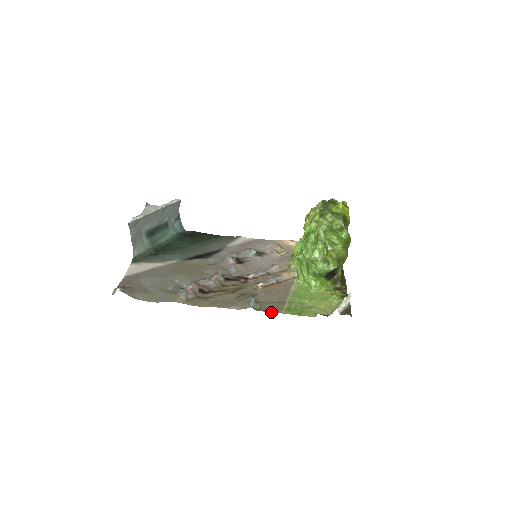
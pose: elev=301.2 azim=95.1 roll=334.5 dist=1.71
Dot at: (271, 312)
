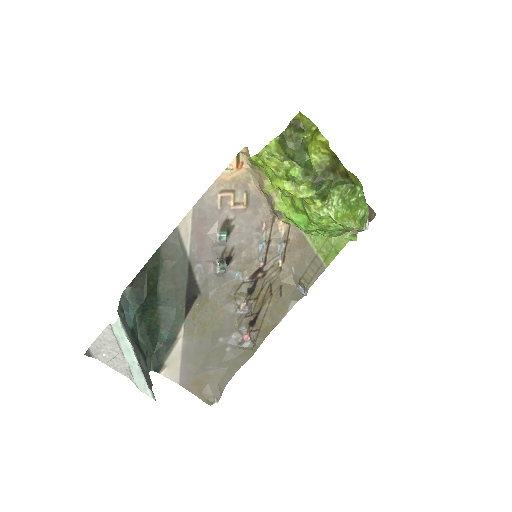
Dot at: occluded
